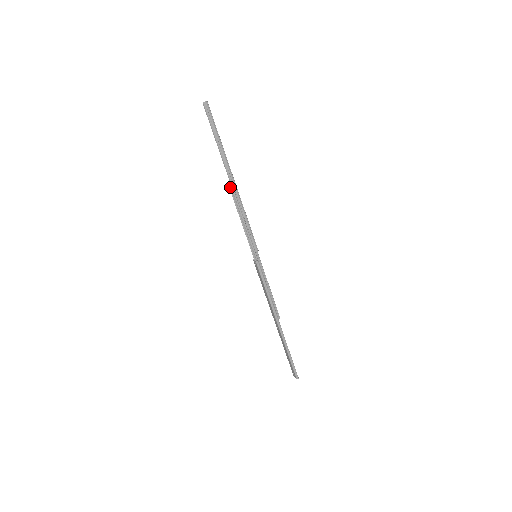
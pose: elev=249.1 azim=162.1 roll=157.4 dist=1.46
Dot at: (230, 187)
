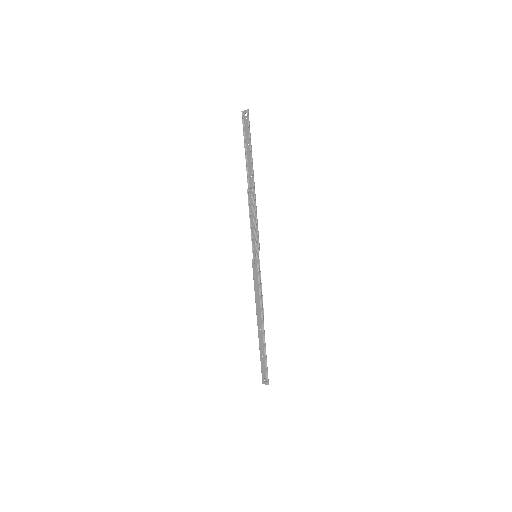
Dot at: (248, 188)
